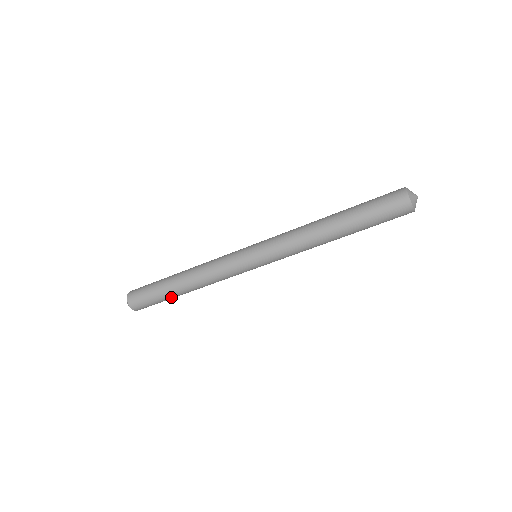
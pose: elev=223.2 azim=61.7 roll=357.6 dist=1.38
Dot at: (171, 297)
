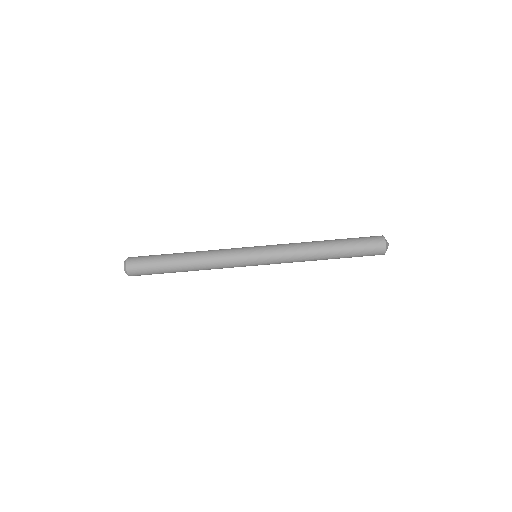
Dot at: (168, 265)
